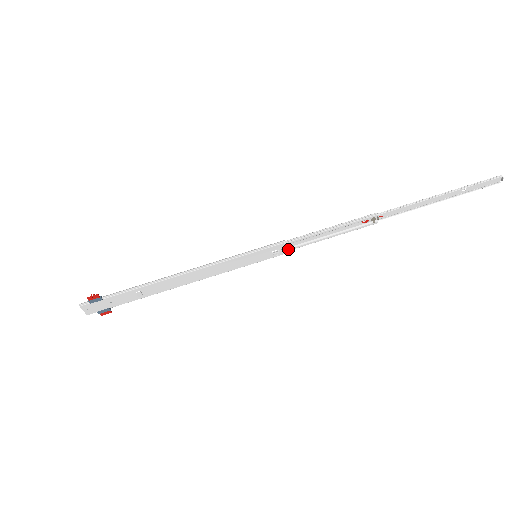
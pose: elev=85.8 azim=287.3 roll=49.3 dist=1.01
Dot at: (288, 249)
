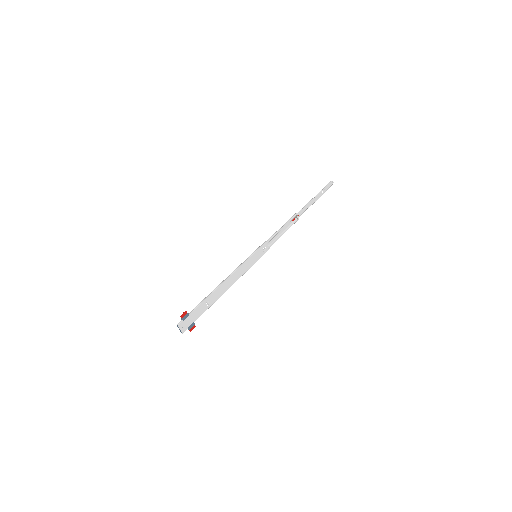
Dot at: (269, 247)
